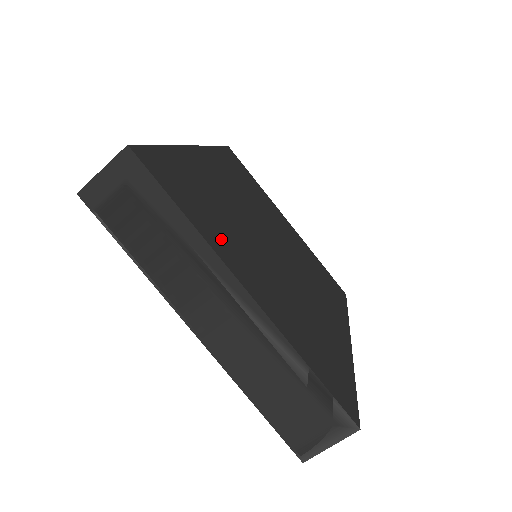
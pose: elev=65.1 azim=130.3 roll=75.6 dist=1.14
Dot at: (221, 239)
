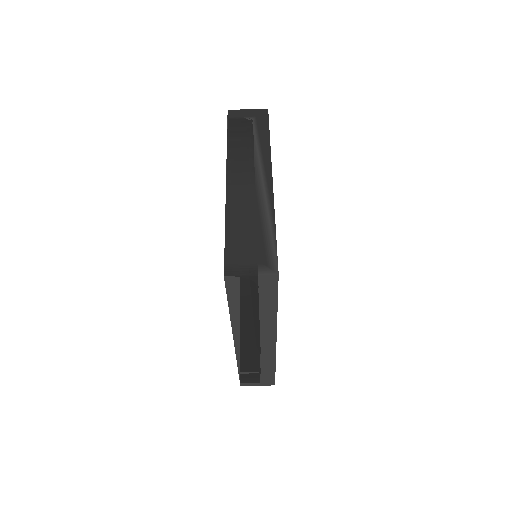
Dot at: occluded
